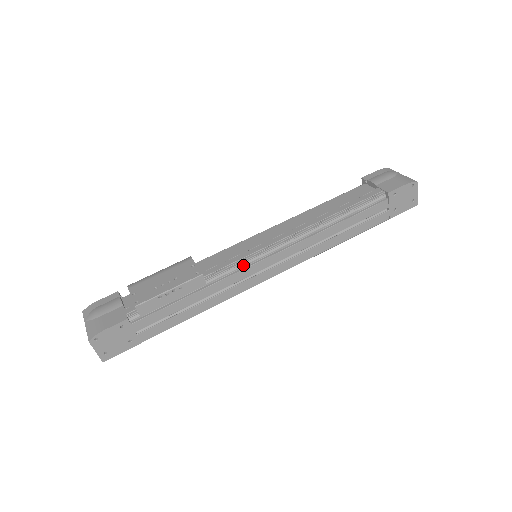
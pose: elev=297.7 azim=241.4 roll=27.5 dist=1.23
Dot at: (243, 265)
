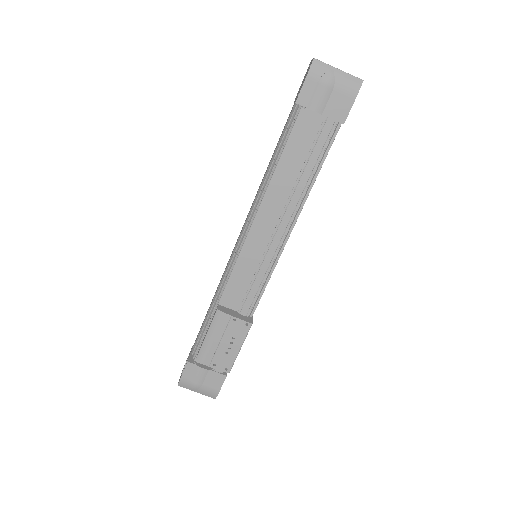
Dot at: (264, 284)
